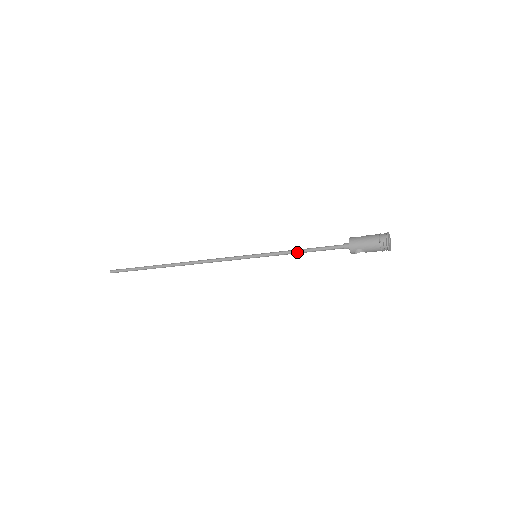
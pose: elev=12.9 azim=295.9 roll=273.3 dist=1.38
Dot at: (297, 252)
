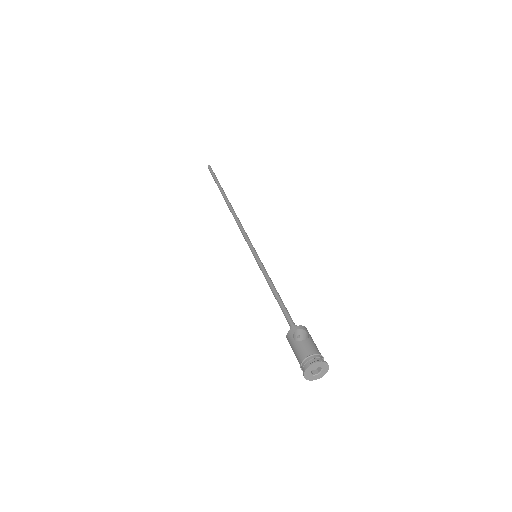
Dot at: (271, 289)
